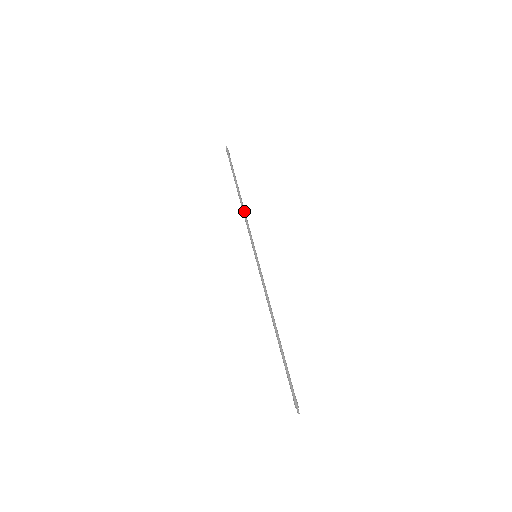
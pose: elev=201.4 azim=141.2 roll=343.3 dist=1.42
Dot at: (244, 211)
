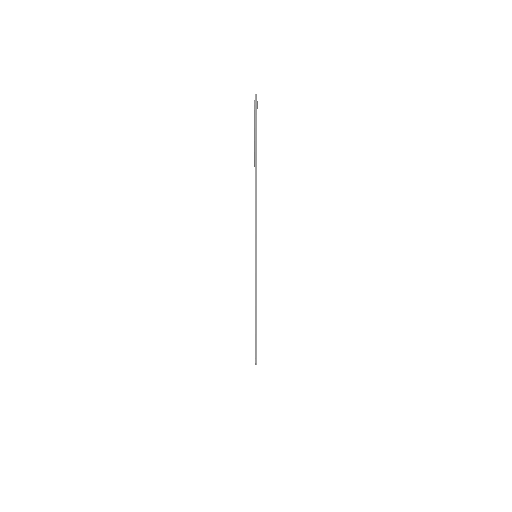
Dot at: (255, 205)
